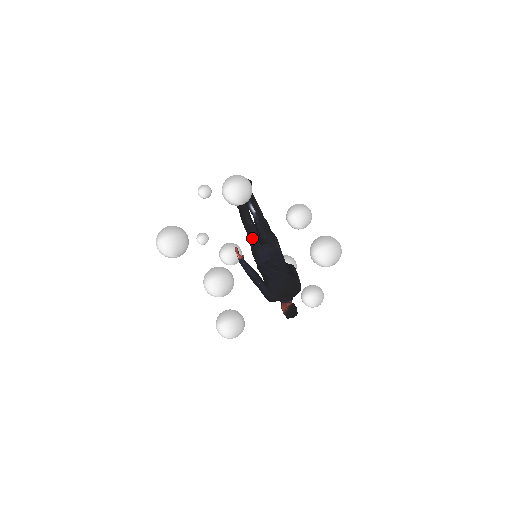
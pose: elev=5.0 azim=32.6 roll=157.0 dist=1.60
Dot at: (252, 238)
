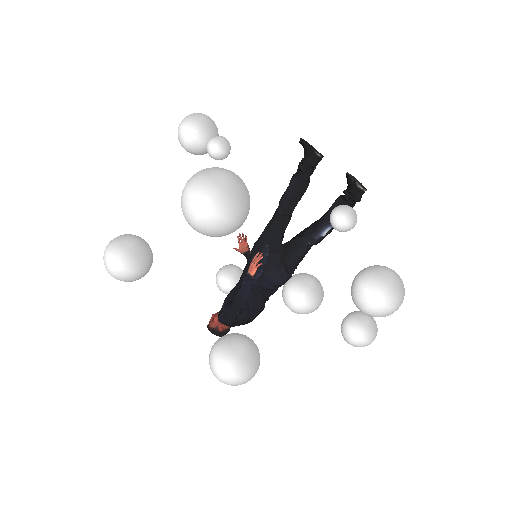
Dot at: (279, 241)
